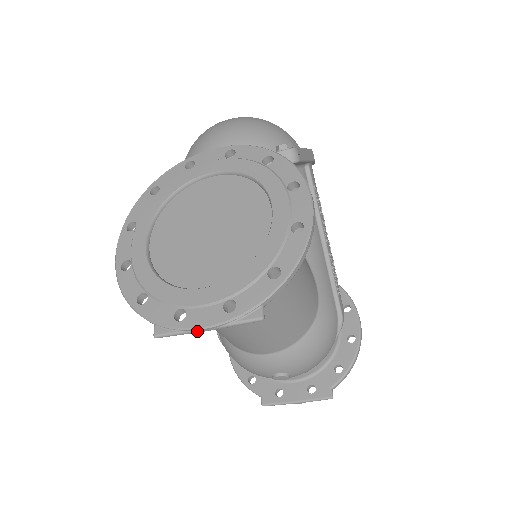
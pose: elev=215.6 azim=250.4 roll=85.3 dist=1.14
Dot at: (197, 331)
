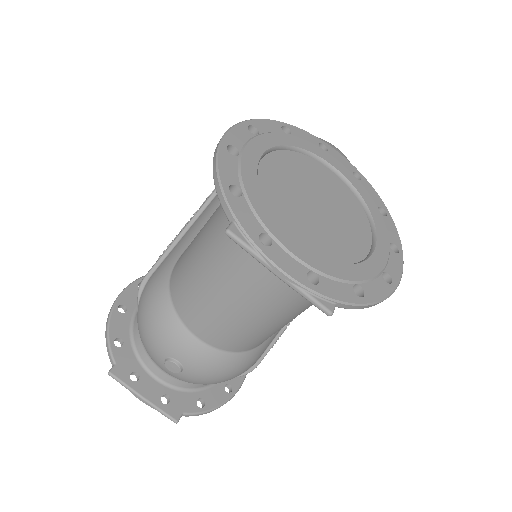
Dot at: (271, 267)
